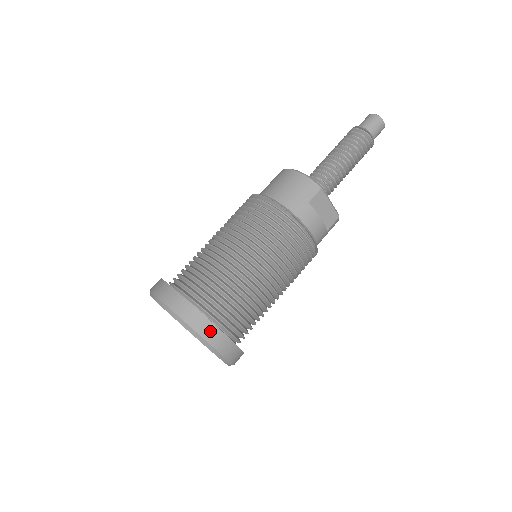
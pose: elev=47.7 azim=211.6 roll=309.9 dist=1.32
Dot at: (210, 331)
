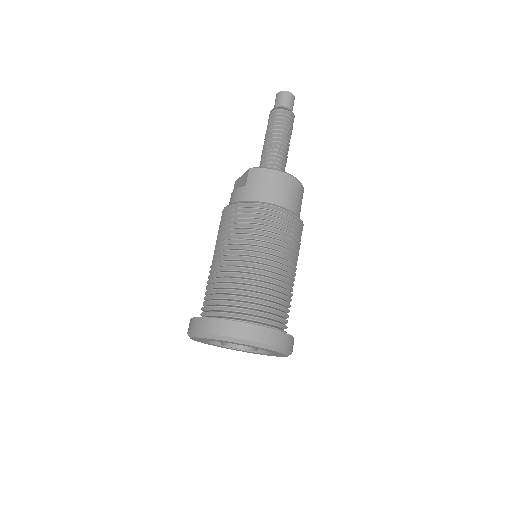
Dot at: occluded
